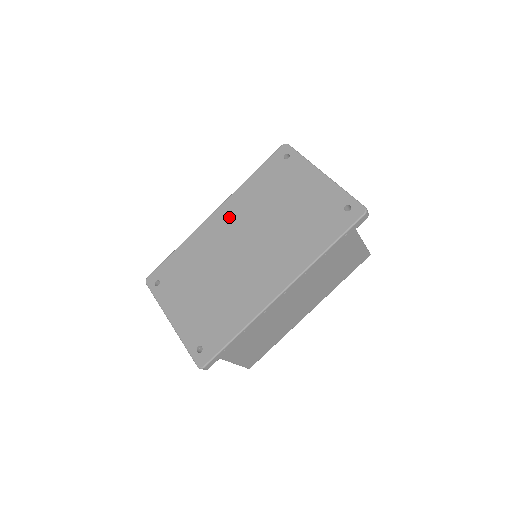
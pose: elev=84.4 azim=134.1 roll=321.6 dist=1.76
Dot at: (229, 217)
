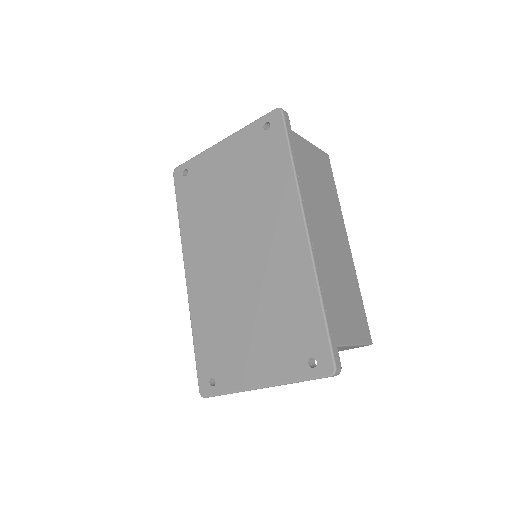
Dot at: (200, 259)
